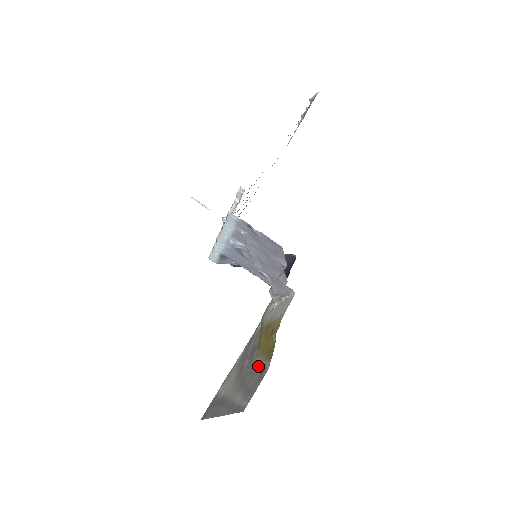
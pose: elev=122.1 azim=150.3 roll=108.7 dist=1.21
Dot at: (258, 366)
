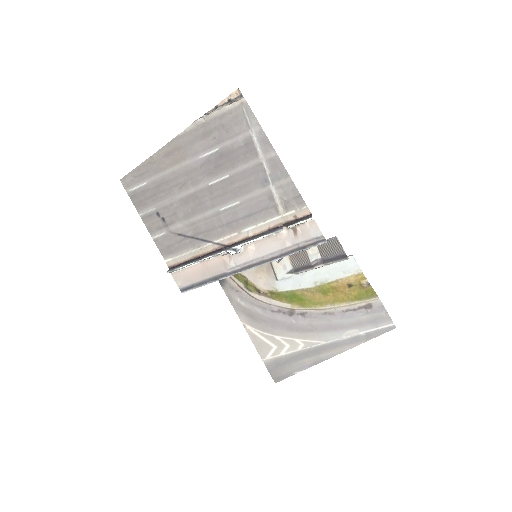
Dot at: (348, 310)
